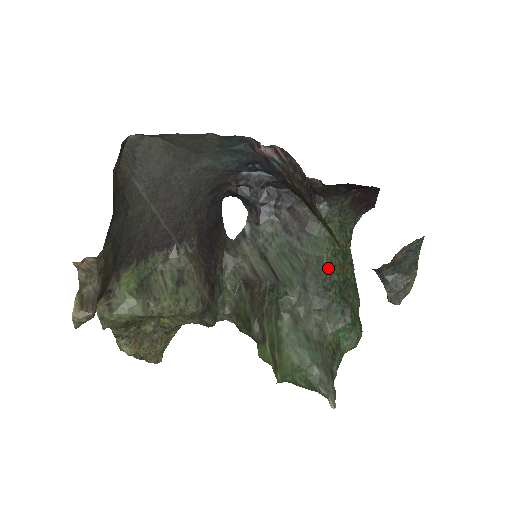
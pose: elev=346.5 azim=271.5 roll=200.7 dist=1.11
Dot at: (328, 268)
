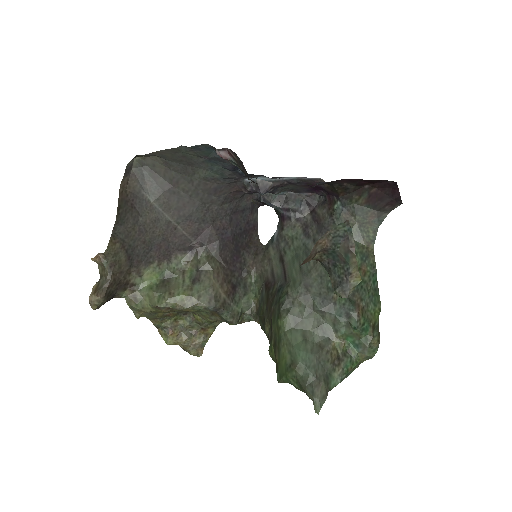
Dot at: occluded
